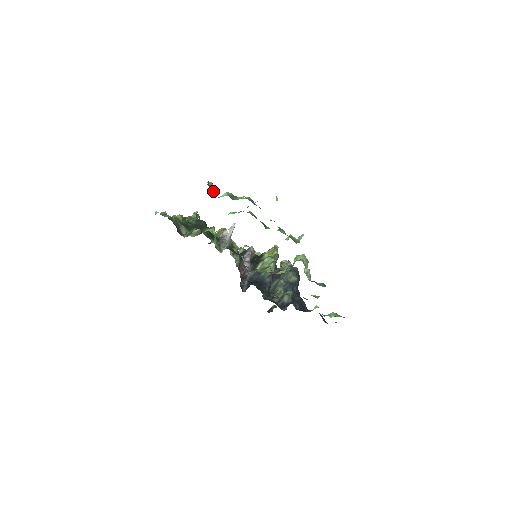
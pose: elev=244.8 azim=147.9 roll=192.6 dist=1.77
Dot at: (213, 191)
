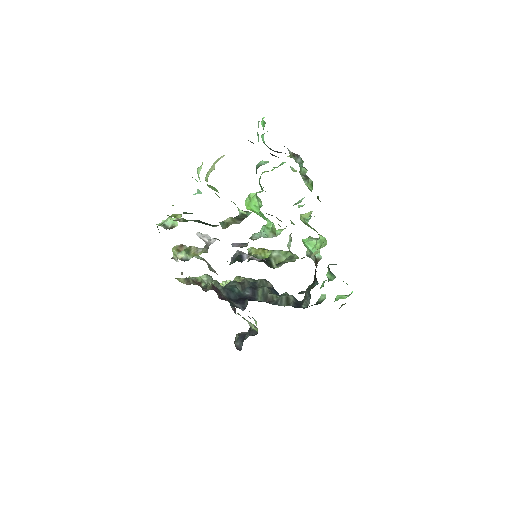
Dot at: occluded
